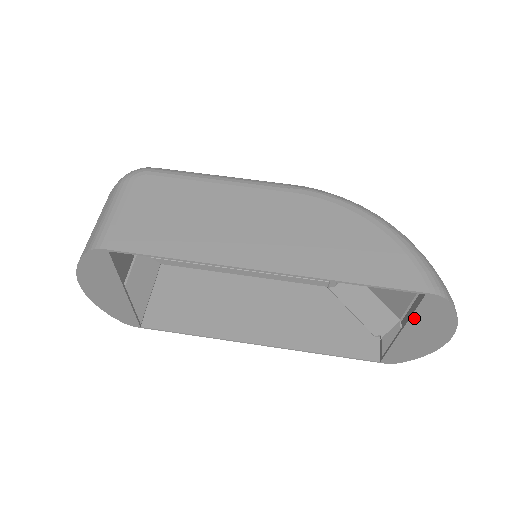
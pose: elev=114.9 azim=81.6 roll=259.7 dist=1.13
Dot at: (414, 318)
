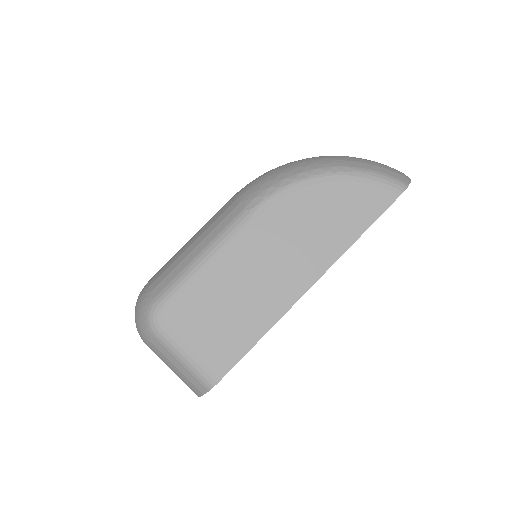
Dot at: occluded
